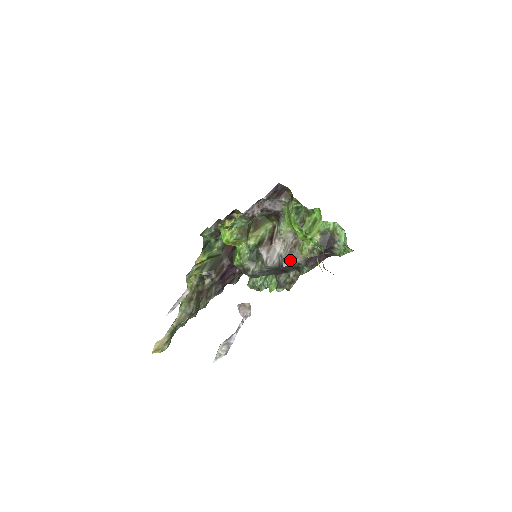
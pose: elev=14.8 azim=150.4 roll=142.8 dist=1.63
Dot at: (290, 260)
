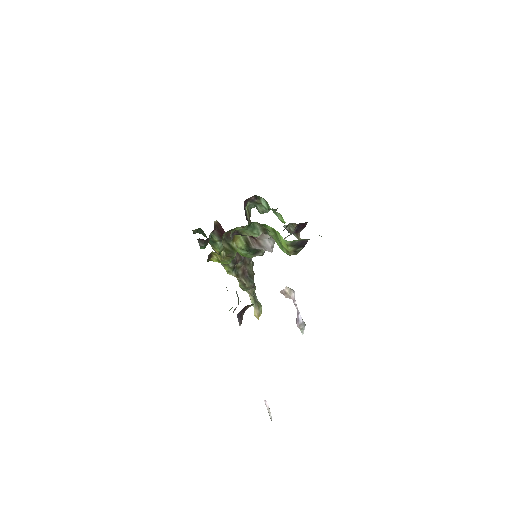
Dot at: occluded
